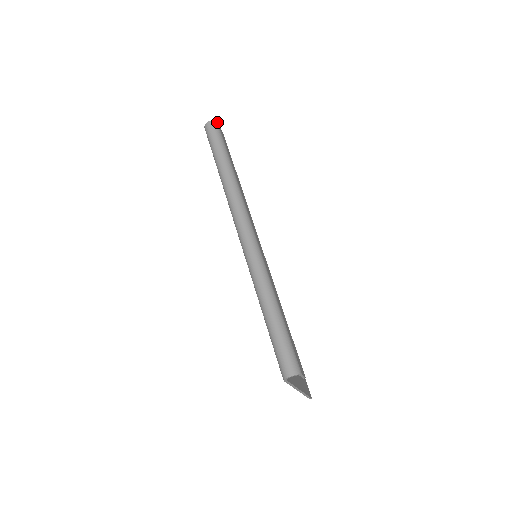
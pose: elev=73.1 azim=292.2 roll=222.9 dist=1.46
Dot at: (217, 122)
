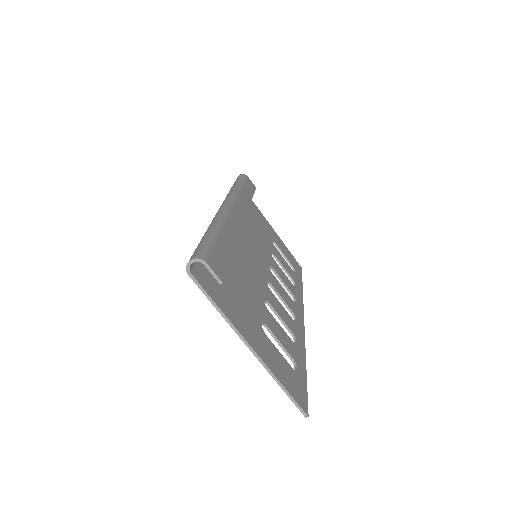
Dot at: occluded
